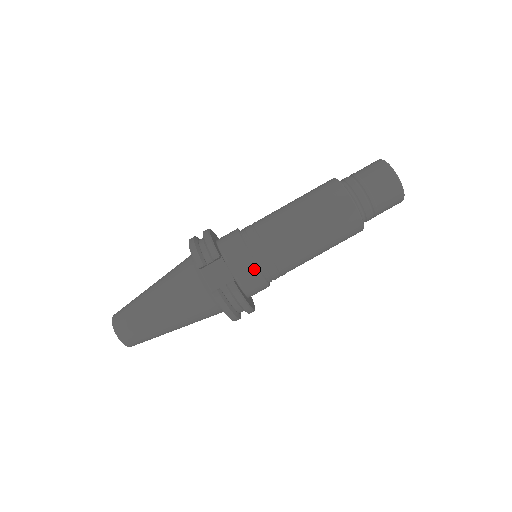
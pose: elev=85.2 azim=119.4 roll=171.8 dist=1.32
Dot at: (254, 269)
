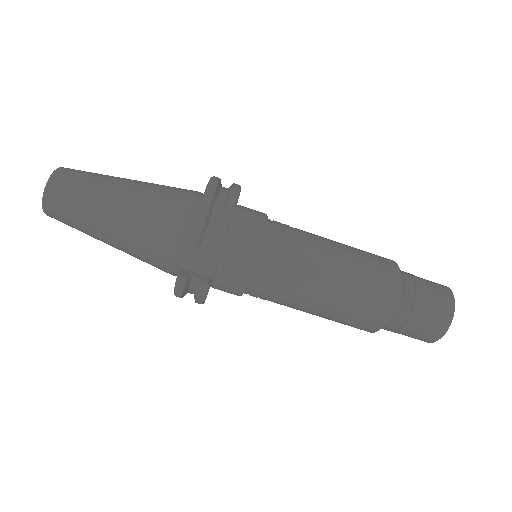
Dot at: (241, 285)
